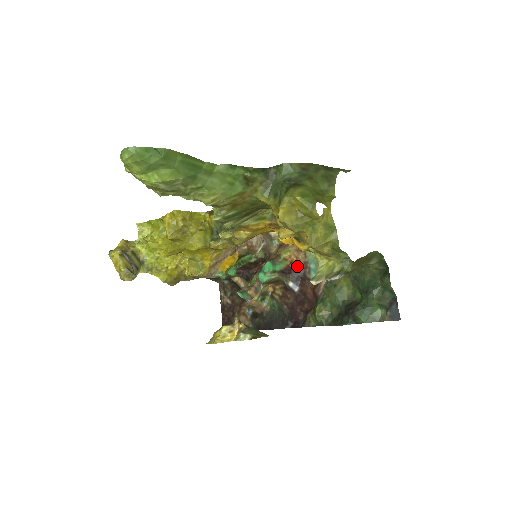
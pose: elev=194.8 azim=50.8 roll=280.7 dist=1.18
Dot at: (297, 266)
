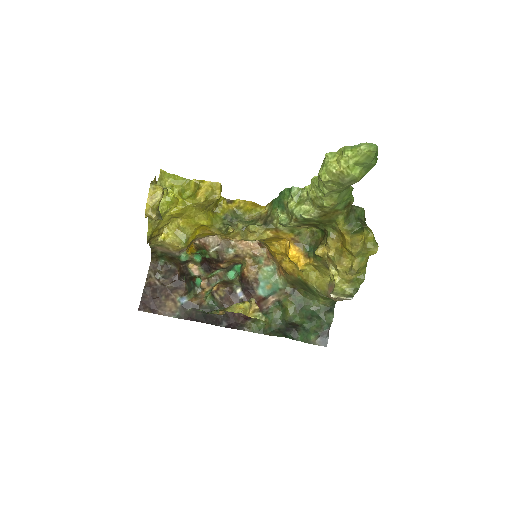
Dot at: (248, 278)
